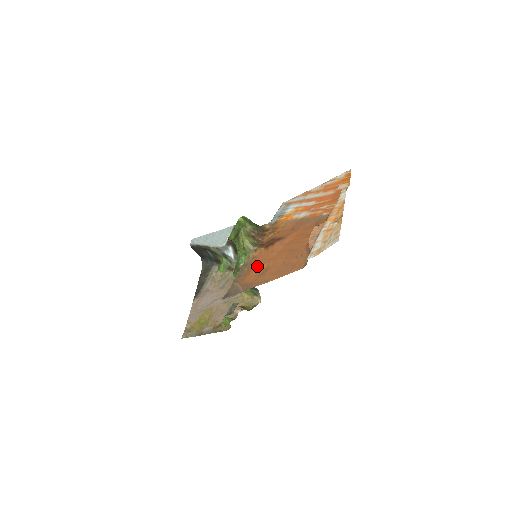
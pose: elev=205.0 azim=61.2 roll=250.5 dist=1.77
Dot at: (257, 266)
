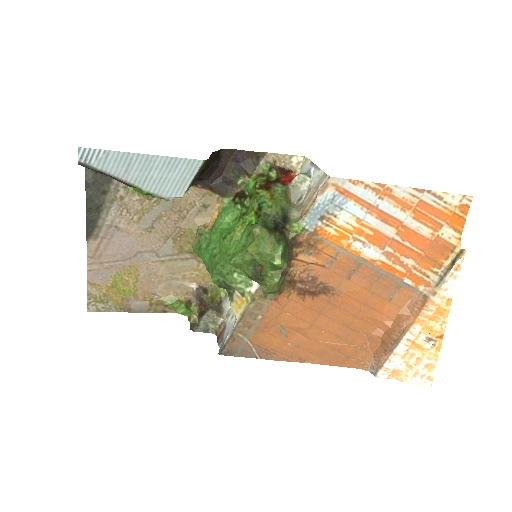
Dot at: (284, 325)
